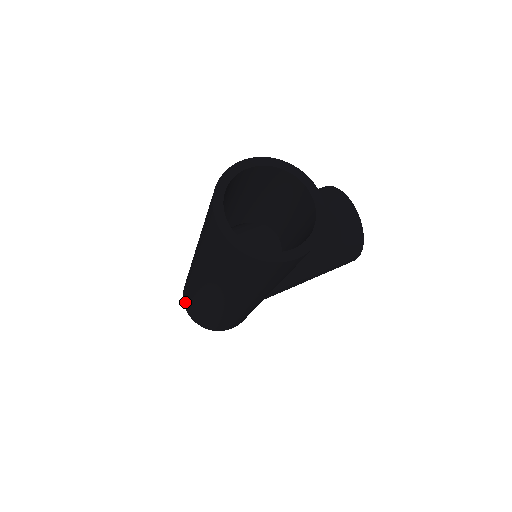
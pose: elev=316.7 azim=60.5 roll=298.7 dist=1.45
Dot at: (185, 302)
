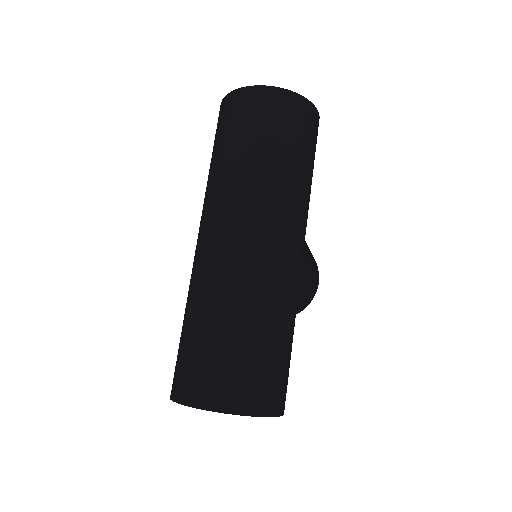
Dot at: (203, 386)
